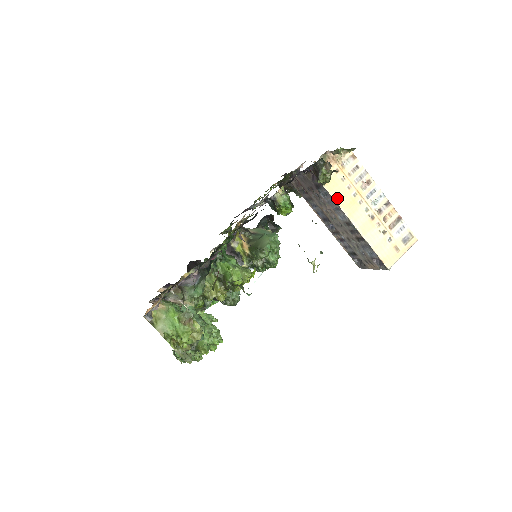
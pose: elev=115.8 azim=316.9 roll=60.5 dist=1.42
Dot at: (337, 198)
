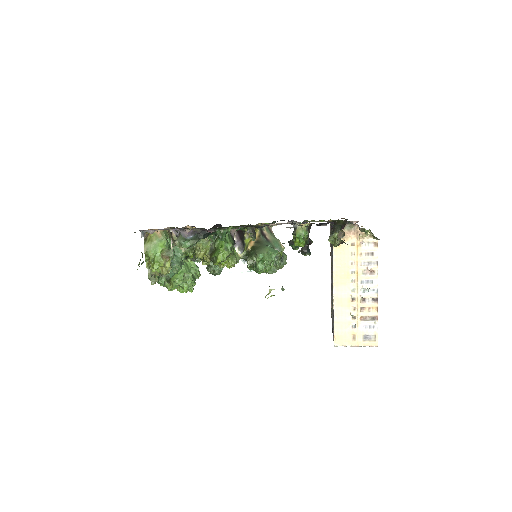
Dot at: (336, 263)
